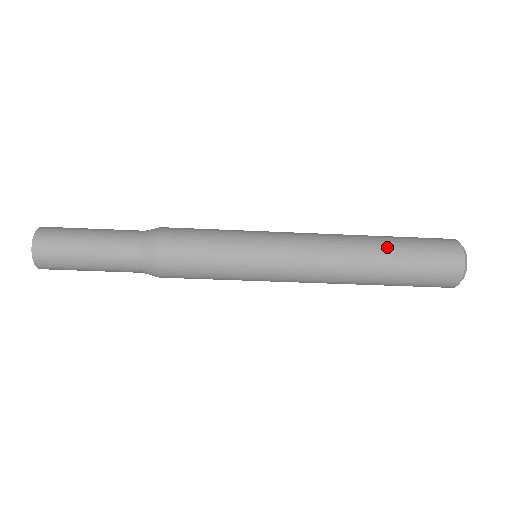
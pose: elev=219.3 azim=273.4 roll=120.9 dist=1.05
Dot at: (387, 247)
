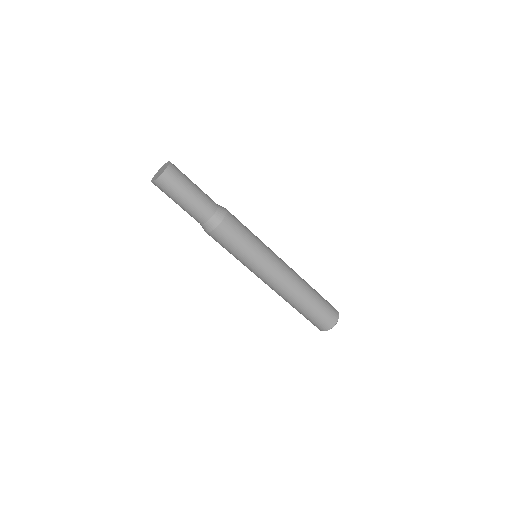
Dot at: (314, 290)
